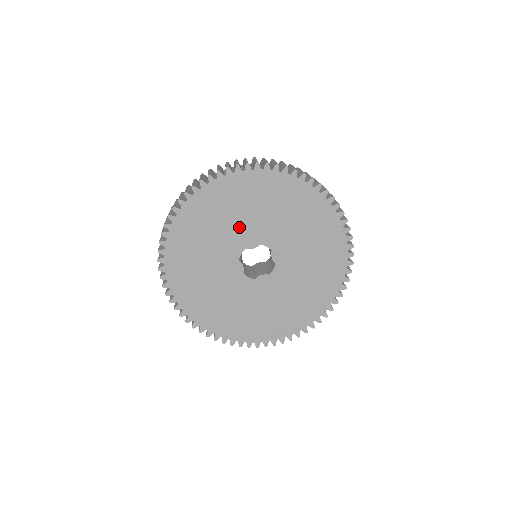
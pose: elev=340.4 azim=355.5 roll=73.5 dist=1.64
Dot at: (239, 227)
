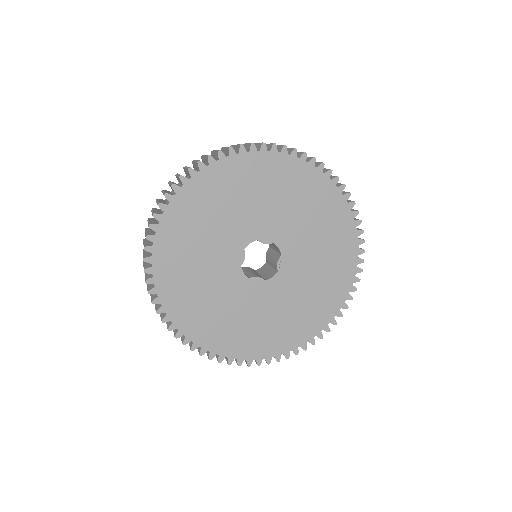
Dot at: (263, 213)
